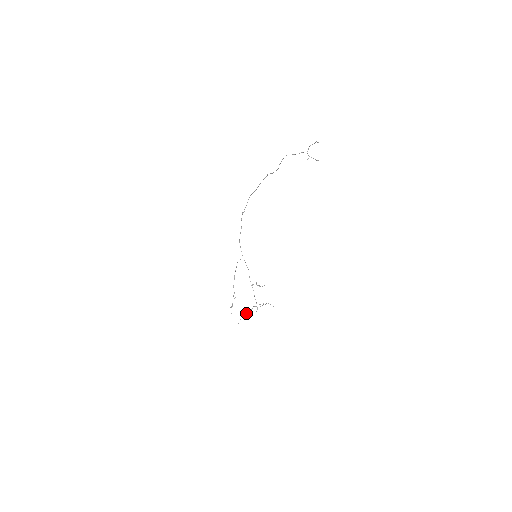
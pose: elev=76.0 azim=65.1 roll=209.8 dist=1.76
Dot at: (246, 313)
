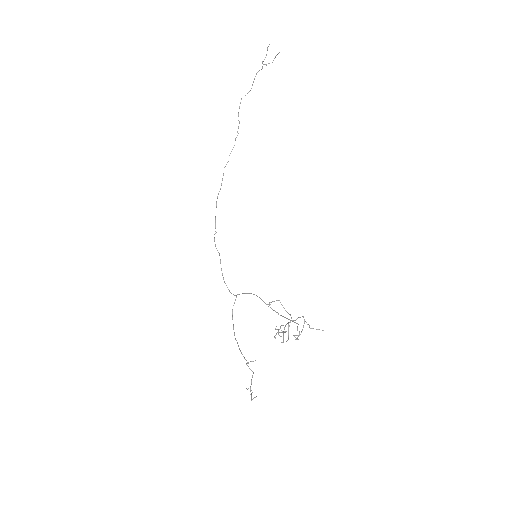
Dot at: occluded
